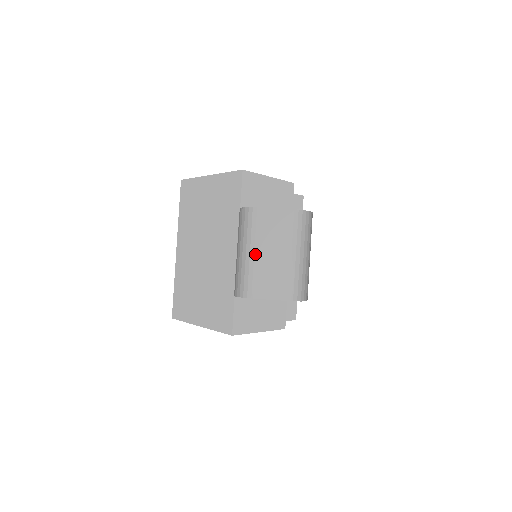
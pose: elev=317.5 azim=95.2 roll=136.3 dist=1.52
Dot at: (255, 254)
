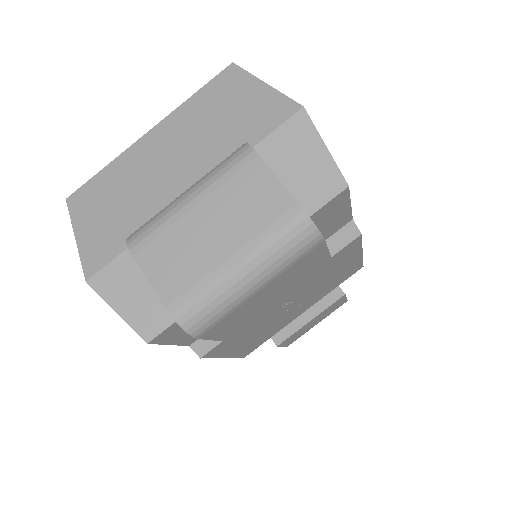
Dot at: (194, 208)
